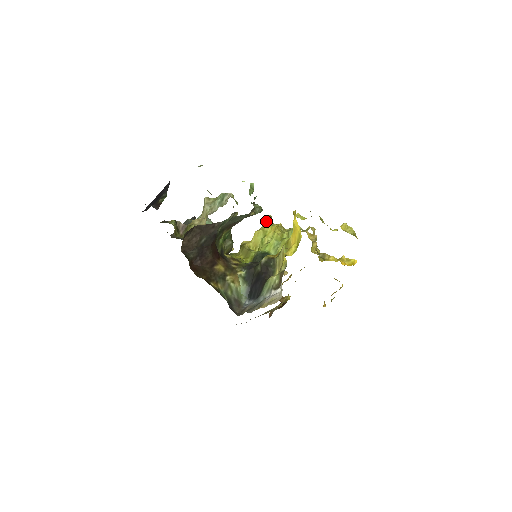
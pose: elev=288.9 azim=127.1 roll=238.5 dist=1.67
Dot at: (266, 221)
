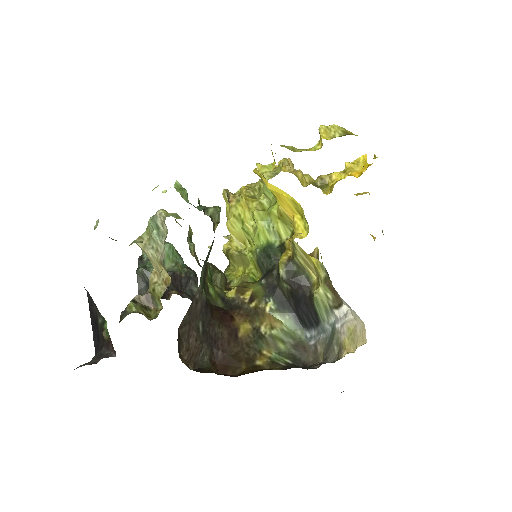
Dot at: (225, 200)
